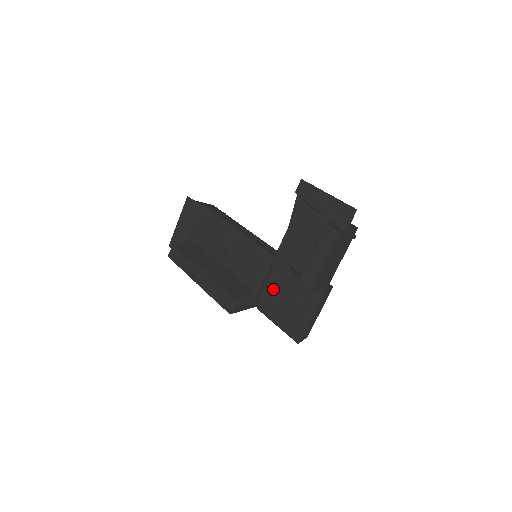
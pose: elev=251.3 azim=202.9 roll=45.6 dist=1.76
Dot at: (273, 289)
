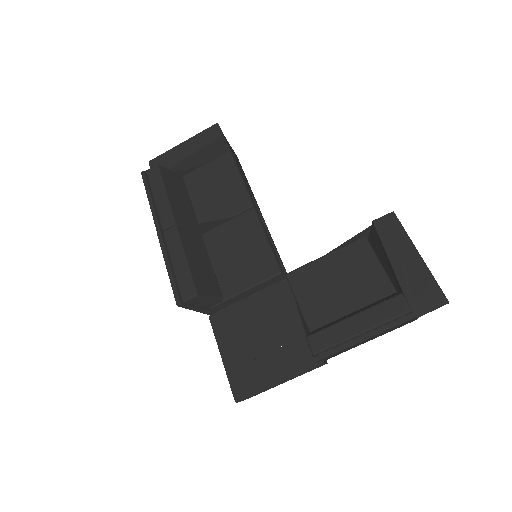
Dot at: (249, 311)
